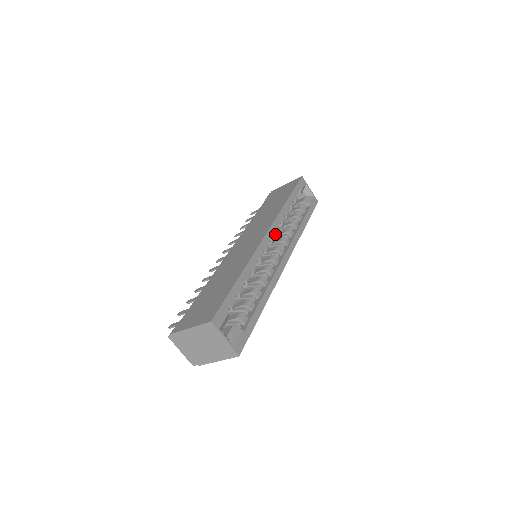
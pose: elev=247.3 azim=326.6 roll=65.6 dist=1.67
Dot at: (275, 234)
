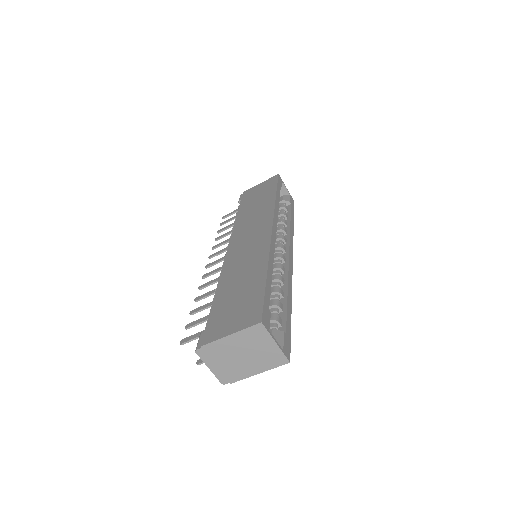
Dot at: occluded
